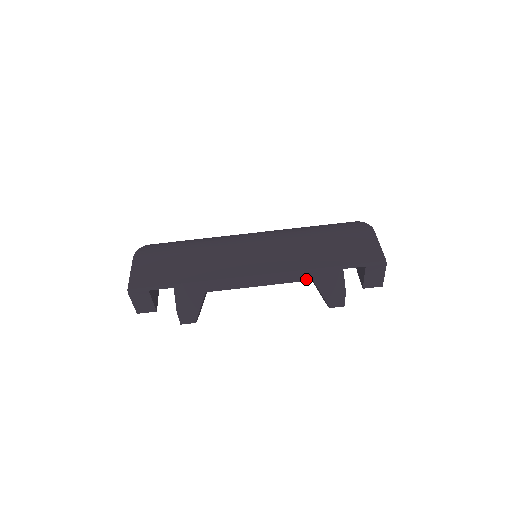
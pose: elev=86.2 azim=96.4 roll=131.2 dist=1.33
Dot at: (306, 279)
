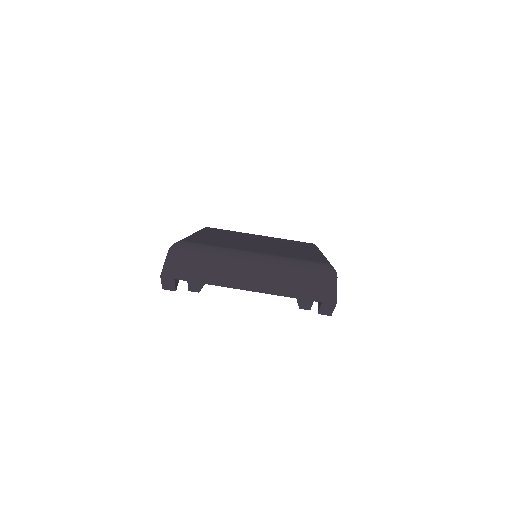
Dot at: occluded
